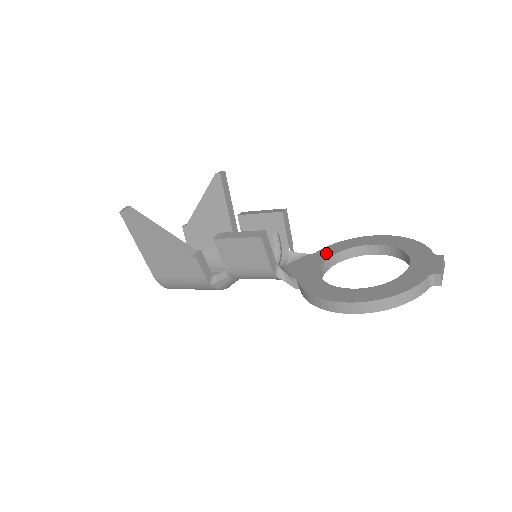
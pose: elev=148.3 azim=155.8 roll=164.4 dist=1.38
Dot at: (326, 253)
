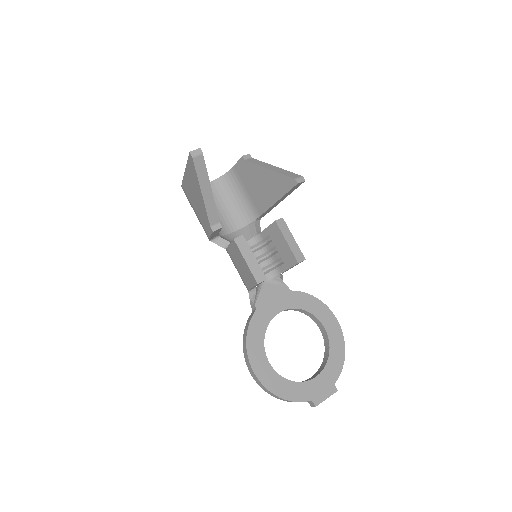
Dot at: (296, 301)
